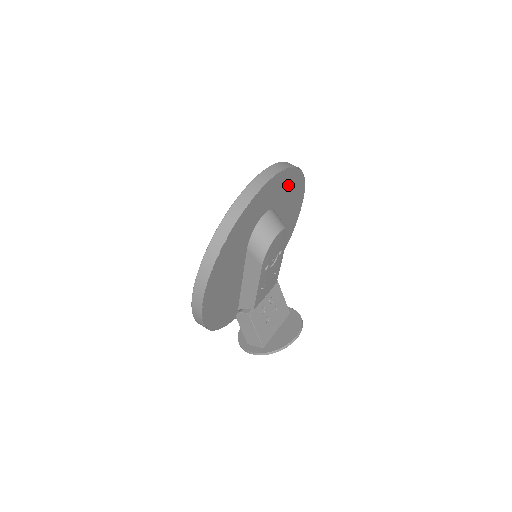
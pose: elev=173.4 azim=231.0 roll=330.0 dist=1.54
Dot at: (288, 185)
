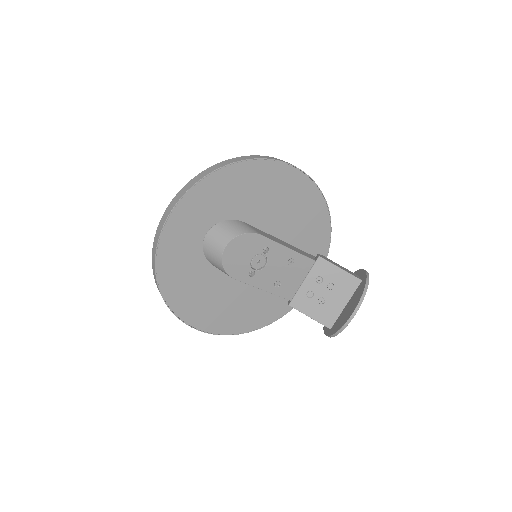
Dot at: (221, 190)
